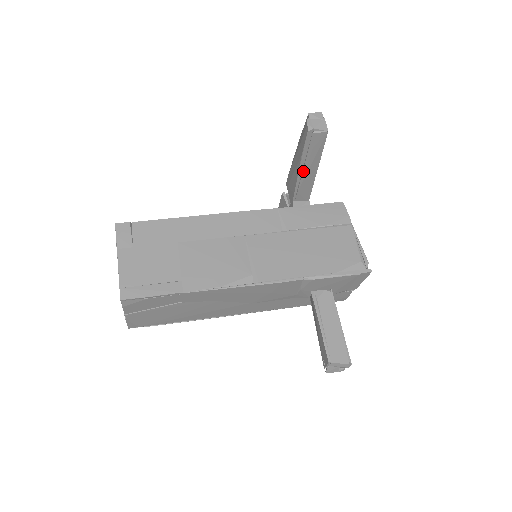
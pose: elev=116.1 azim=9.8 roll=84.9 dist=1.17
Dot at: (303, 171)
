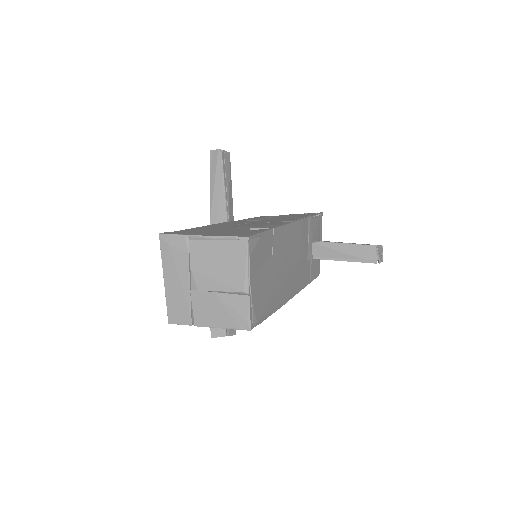
Dot at: (227, 197)
